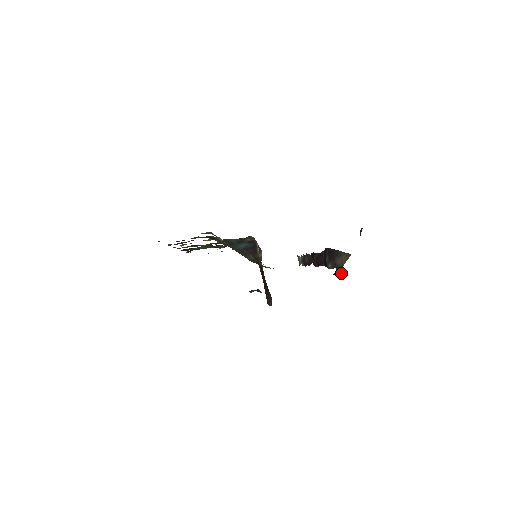
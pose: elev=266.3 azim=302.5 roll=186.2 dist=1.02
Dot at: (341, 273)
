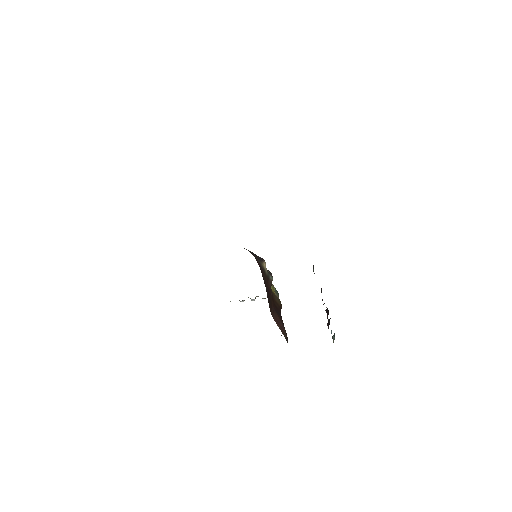
Dot at: occluded
